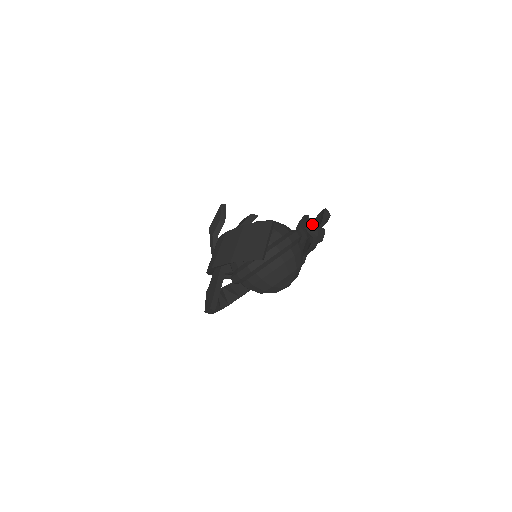
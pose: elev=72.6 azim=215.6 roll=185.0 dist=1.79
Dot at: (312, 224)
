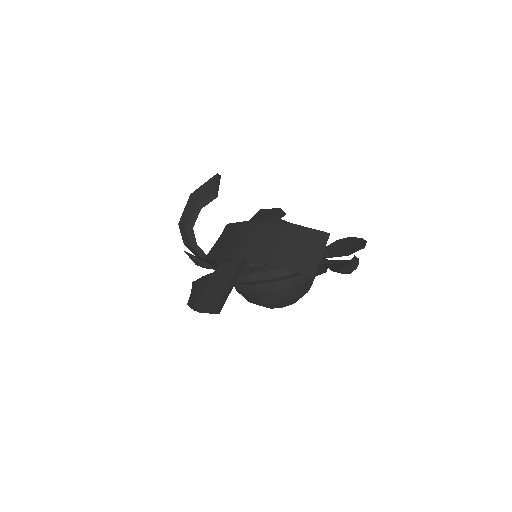
Dot at: (328, 245)
